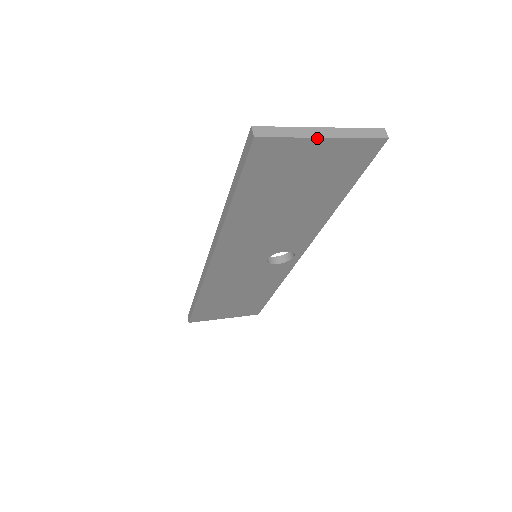
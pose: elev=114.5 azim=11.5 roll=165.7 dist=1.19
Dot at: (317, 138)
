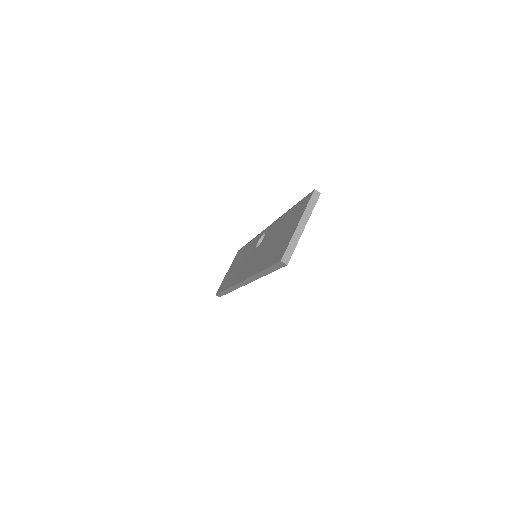
Dot at: (302, 232)
